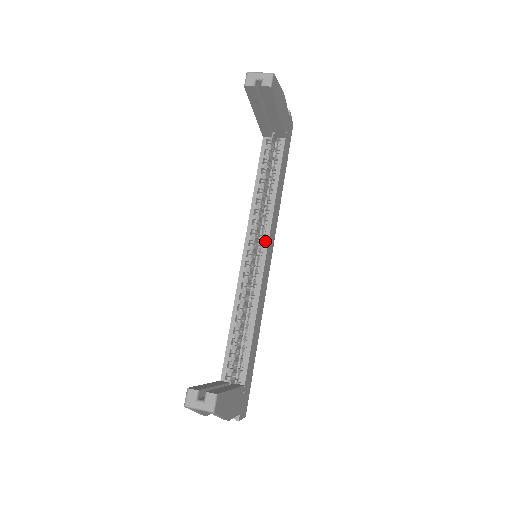
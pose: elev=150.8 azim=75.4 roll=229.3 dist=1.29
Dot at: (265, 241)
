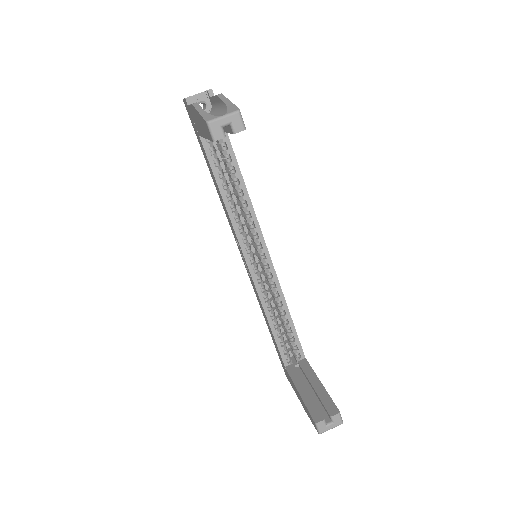
Dot at: (261, 242)
